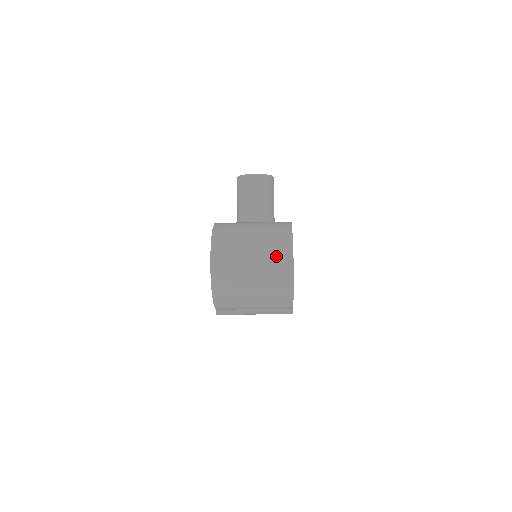
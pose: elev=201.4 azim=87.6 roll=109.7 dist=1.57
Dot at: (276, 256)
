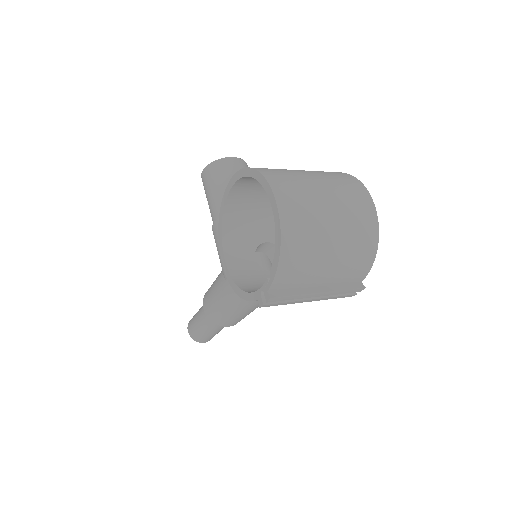
Dot at: (350, 189)
